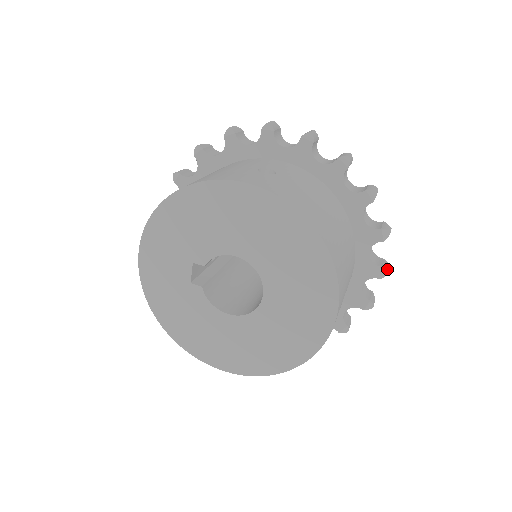
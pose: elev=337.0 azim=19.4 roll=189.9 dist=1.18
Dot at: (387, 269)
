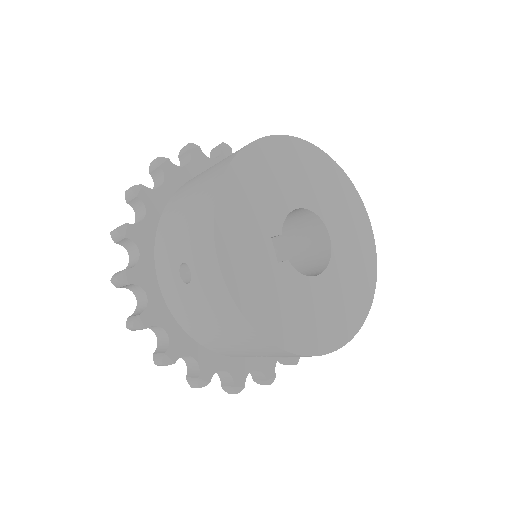
Dot at: occluded
